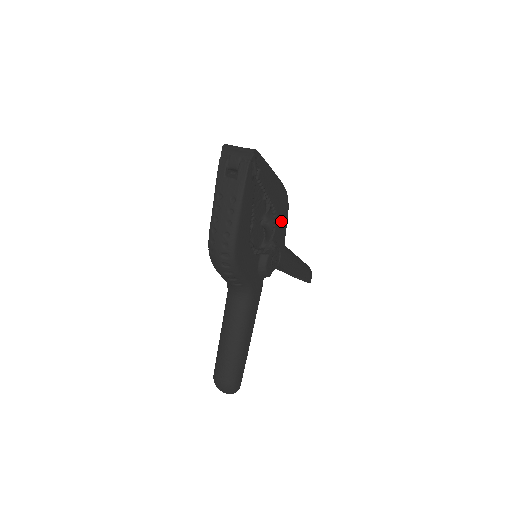
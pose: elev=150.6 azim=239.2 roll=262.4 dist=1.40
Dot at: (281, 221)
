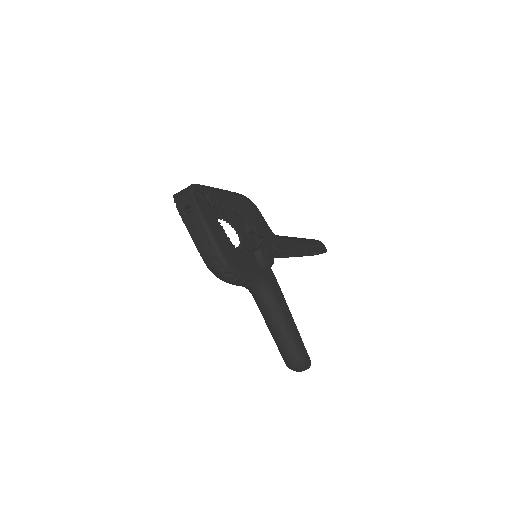
Dot at: (256, 220)
